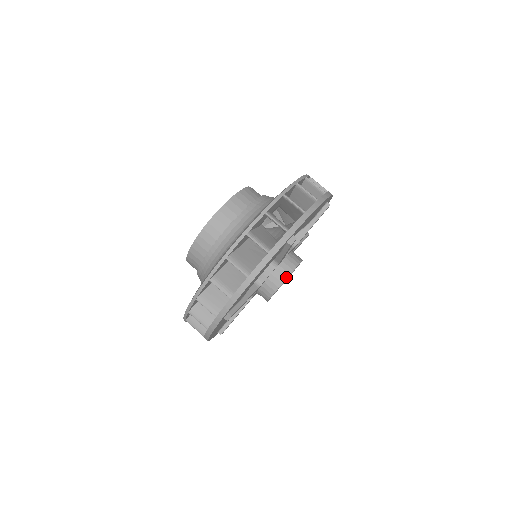
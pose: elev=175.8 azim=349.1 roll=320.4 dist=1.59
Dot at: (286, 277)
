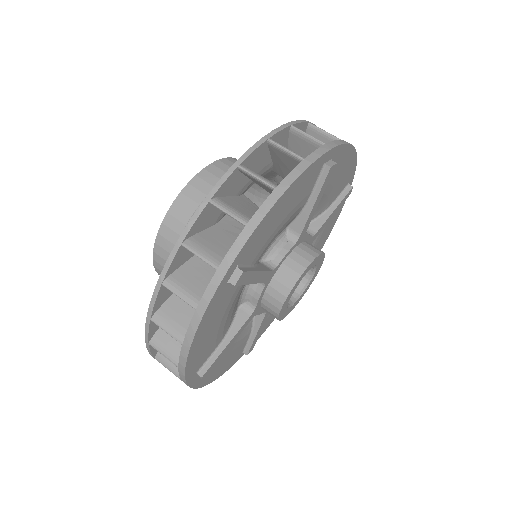
Dot at: (310, 260)
